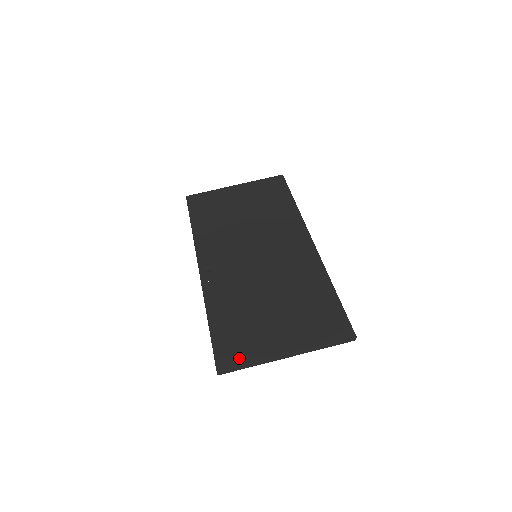
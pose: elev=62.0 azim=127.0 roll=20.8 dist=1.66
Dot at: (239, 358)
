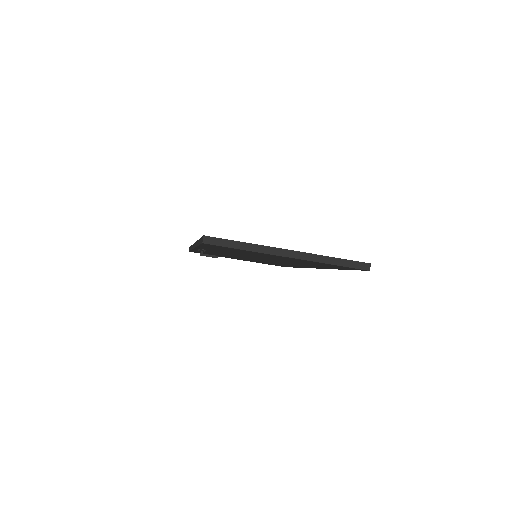
Dot at: occluded
